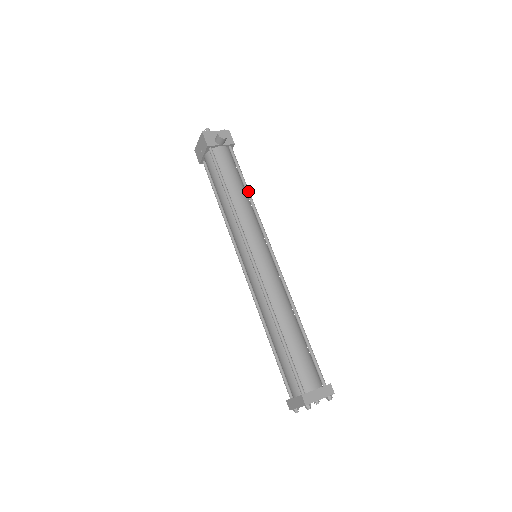
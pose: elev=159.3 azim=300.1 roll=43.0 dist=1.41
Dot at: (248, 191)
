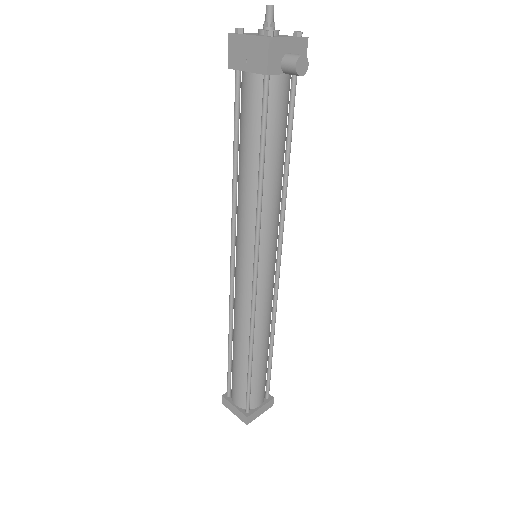
Dot at: (288, 167)
